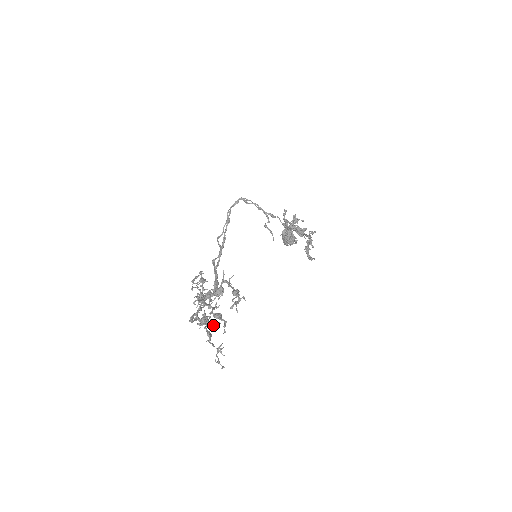
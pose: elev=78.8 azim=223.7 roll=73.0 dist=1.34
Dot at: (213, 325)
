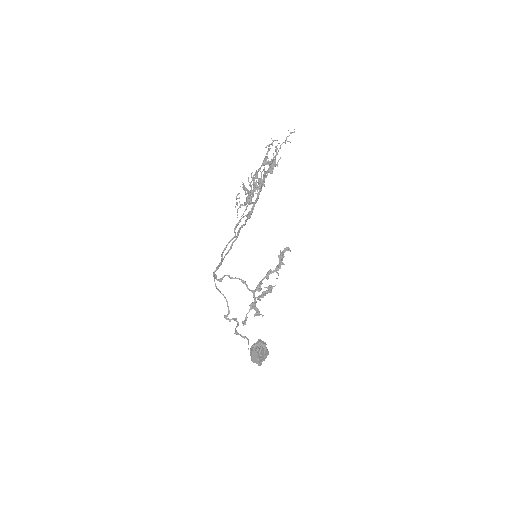
Dot at: (275, 140)
